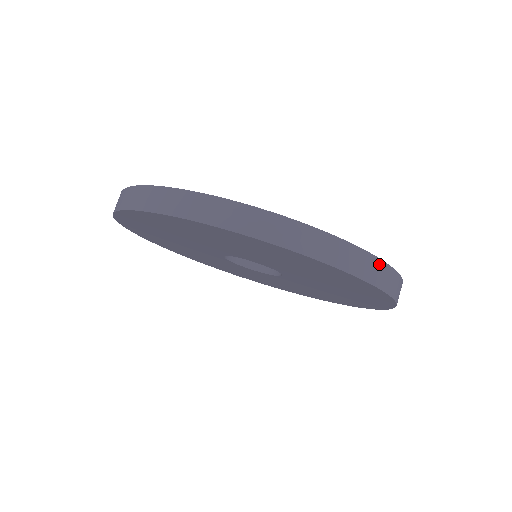
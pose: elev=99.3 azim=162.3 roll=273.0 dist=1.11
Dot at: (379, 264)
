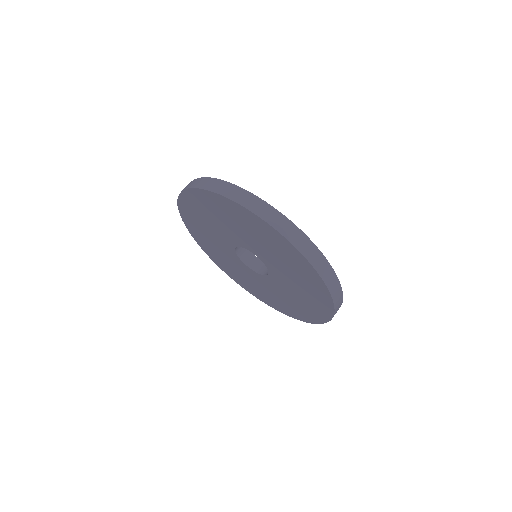
Dot at: (240, 190)
